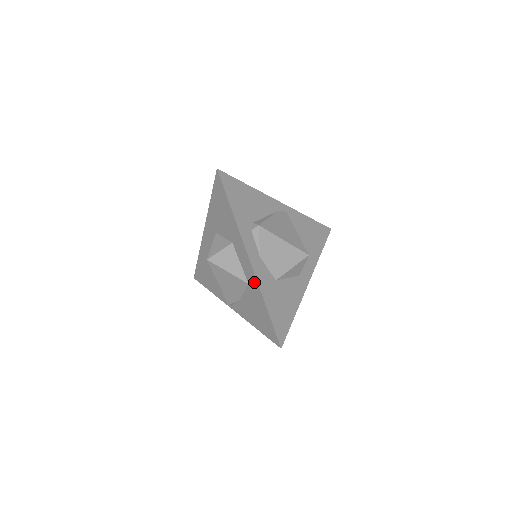
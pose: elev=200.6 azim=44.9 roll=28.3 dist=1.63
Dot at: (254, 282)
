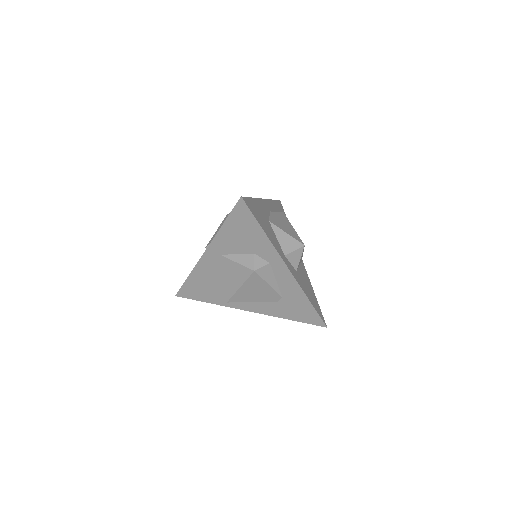
Dot at: occluded
